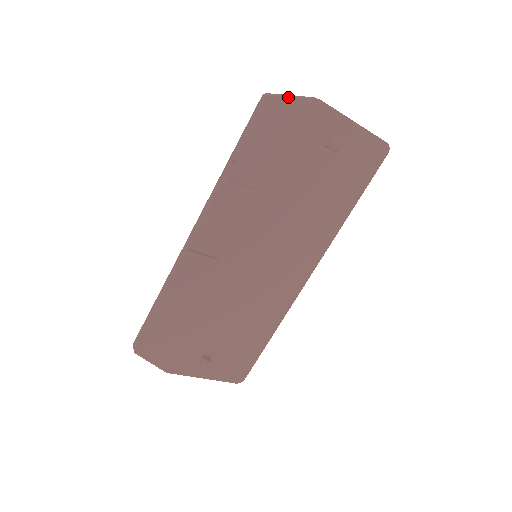
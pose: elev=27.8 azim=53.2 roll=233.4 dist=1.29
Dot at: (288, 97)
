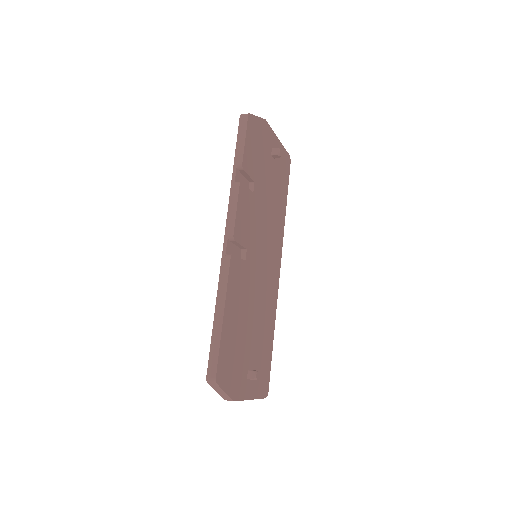
Dot at: (255, 116)
